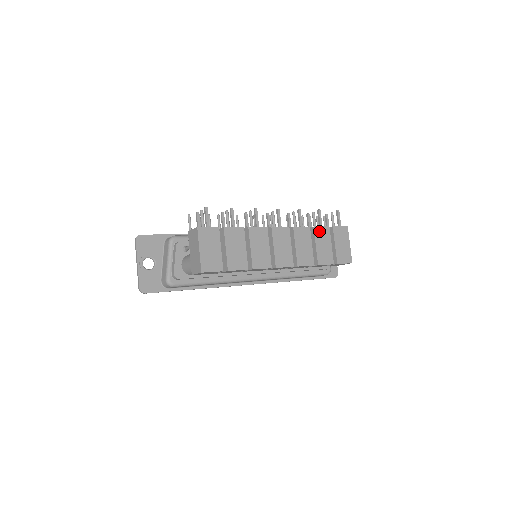
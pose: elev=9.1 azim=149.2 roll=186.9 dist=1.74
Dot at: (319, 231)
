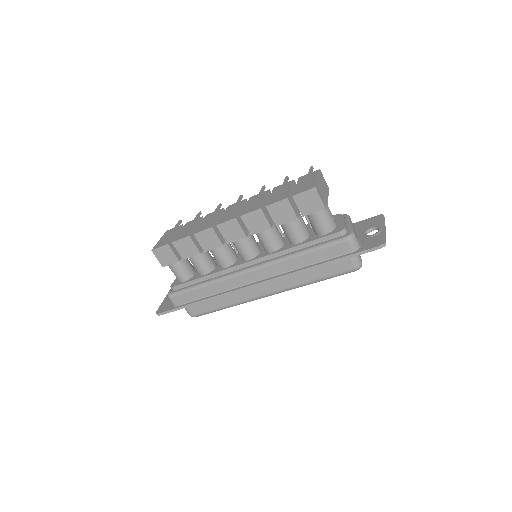
Dot at: (279, 187)
